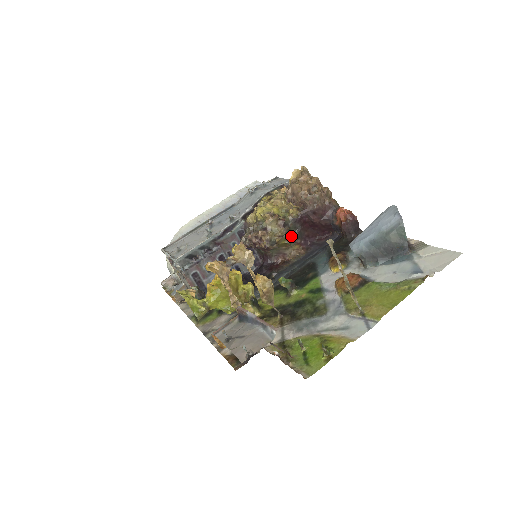
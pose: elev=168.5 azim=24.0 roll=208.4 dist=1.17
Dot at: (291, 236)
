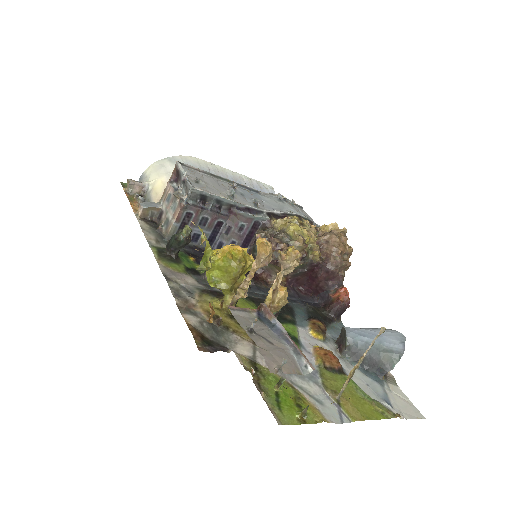
Dot at: (294, 269)
